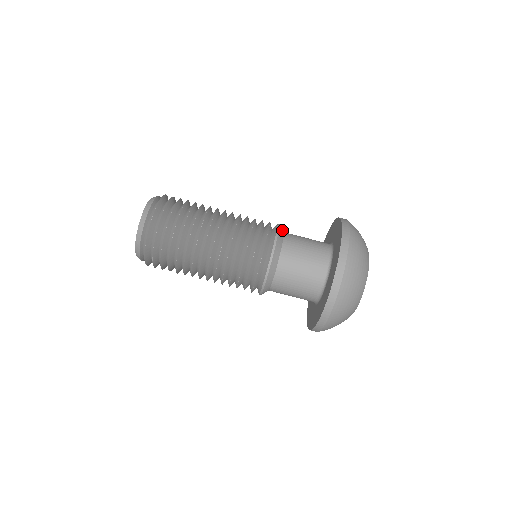
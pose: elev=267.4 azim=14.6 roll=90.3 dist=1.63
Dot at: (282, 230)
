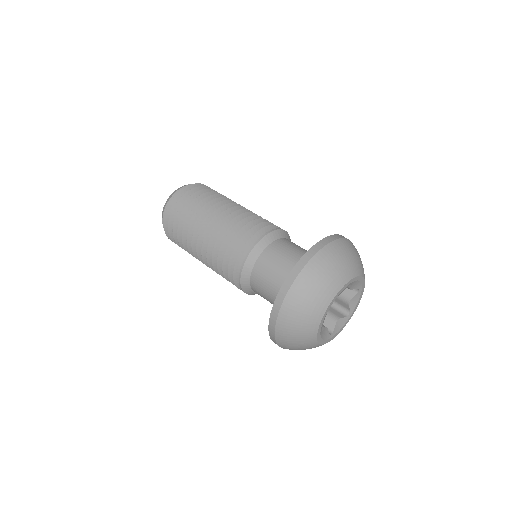
Dot at: (289, 239)
